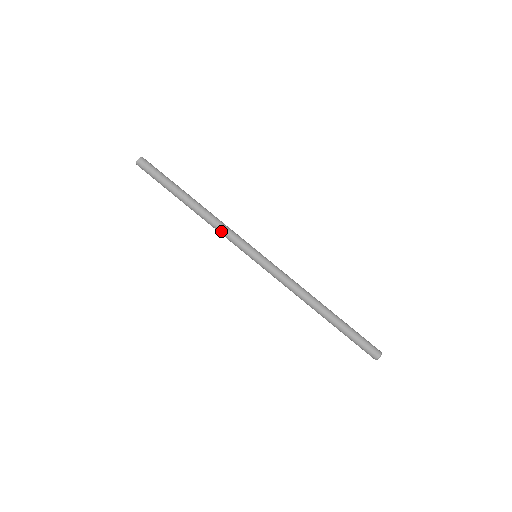
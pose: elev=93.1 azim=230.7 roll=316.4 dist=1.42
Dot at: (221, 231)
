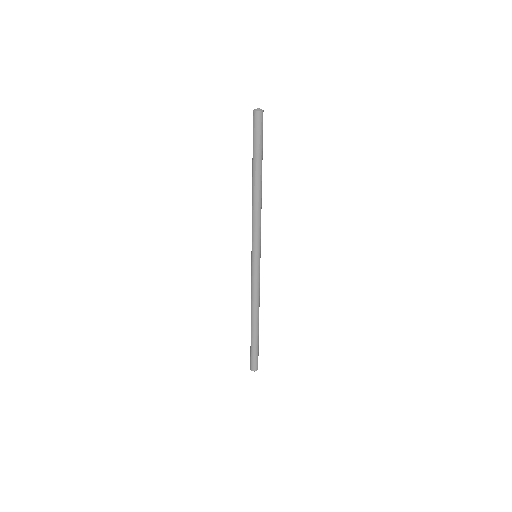
Dot at: (255, 221)
